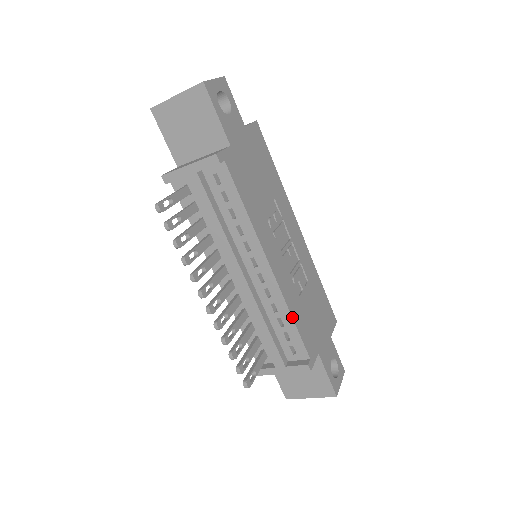
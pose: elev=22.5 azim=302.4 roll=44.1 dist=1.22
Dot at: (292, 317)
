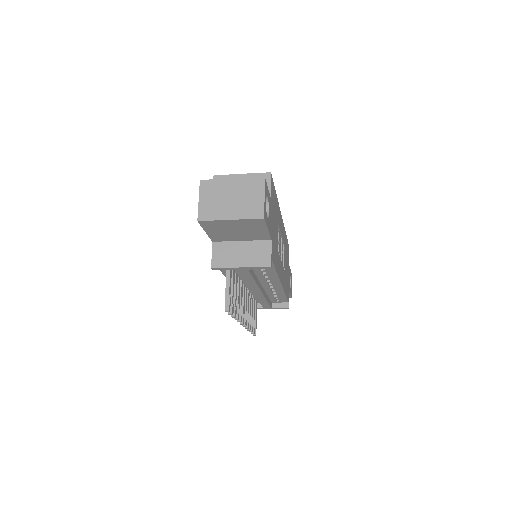
Dot at: (285, 295)
